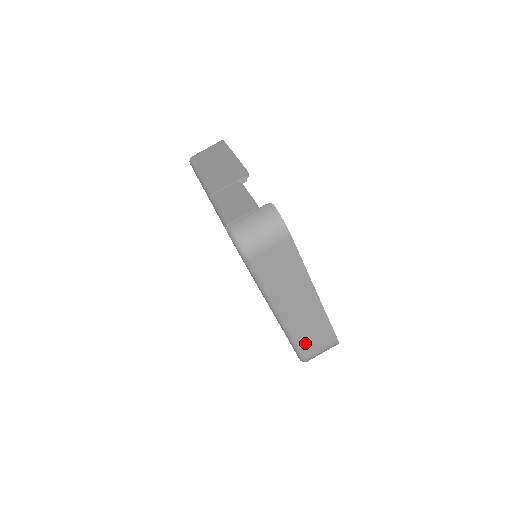
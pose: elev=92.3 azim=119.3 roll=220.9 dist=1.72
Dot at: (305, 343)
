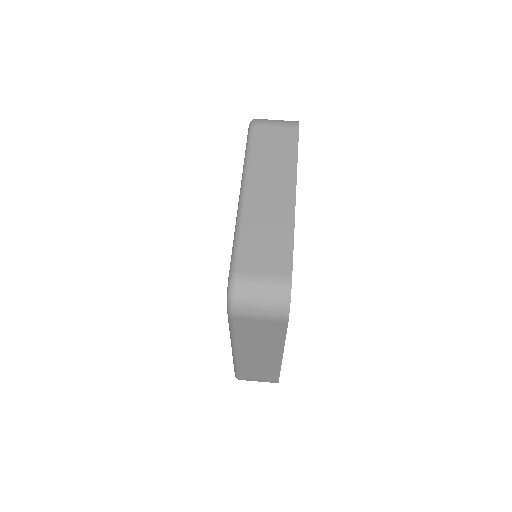
Dot at: (250, 249)
